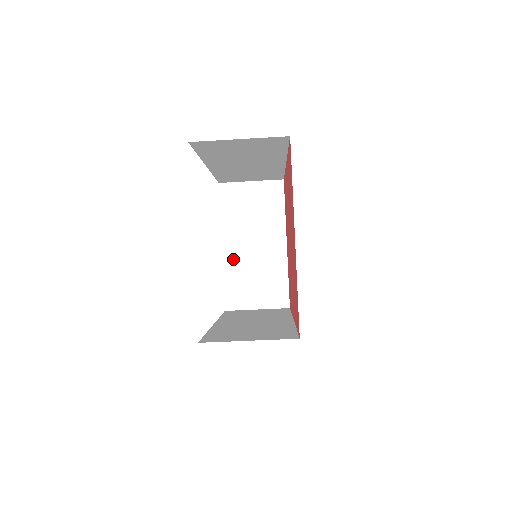
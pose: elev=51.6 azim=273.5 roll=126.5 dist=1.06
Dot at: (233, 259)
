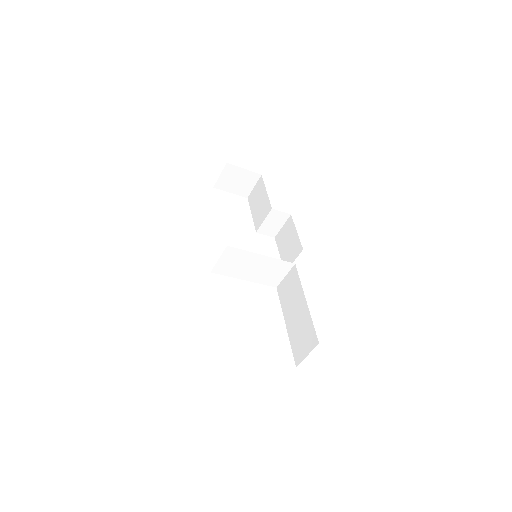
Dot at: (254, 278)
